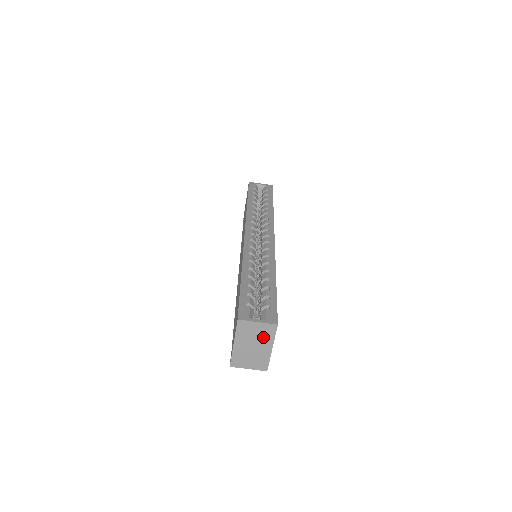
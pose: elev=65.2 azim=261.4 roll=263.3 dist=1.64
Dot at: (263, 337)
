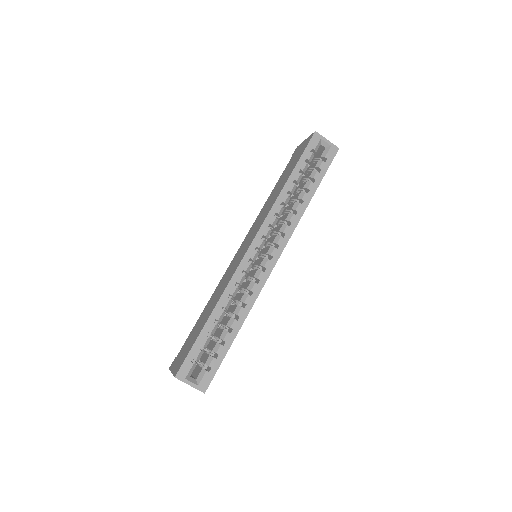
Dot at: occluded
